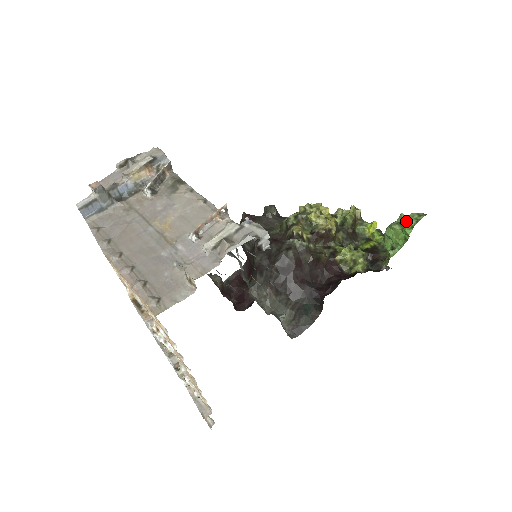
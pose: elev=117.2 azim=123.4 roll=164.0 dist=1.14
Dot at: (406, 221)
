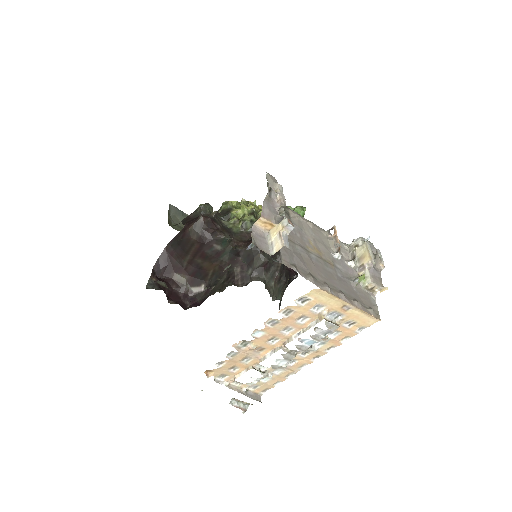
Dot at: (300, 213)
